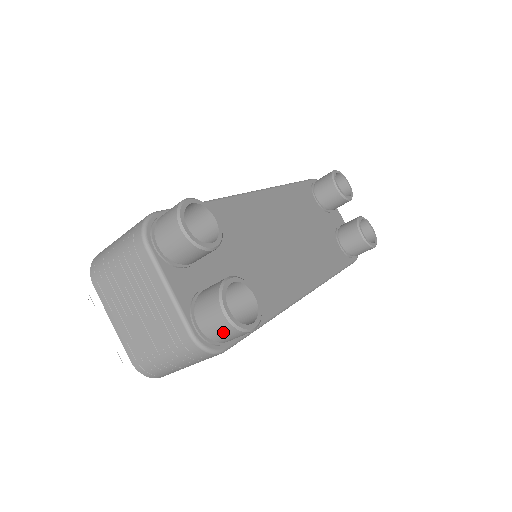
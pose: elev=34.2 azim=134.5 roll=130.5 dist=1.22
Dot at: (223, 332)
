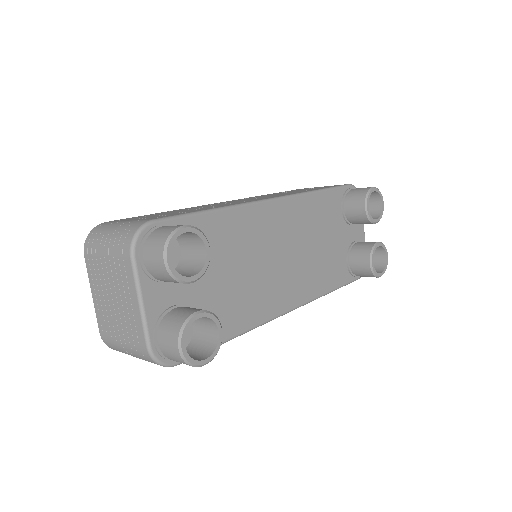
Dot at: (176, 359)
